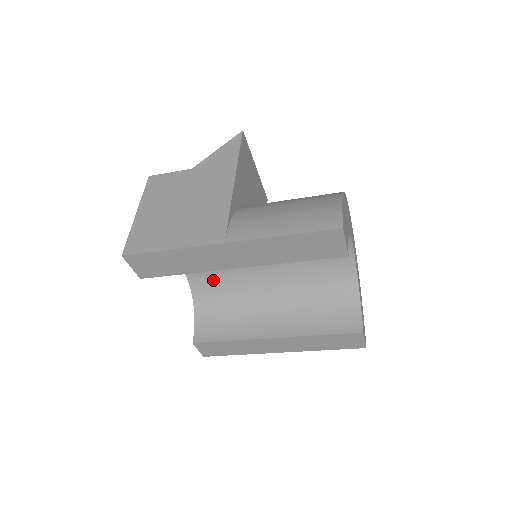
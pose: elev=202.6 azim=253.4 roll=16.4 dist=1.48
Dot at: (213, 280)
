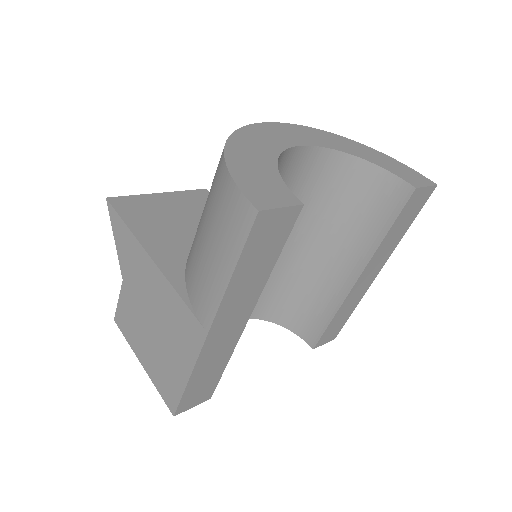
Dot at: (261, 297)
